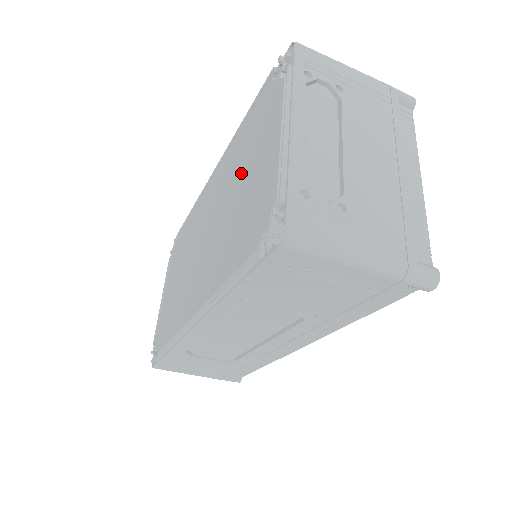
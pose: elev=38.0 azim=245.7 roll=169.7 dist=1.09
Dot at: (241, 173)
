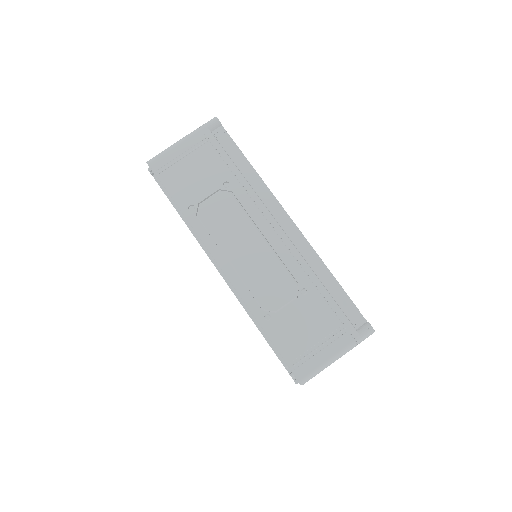
Dot at: occluded
